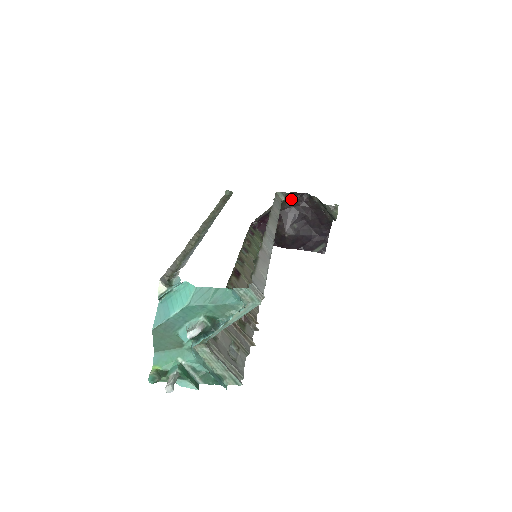
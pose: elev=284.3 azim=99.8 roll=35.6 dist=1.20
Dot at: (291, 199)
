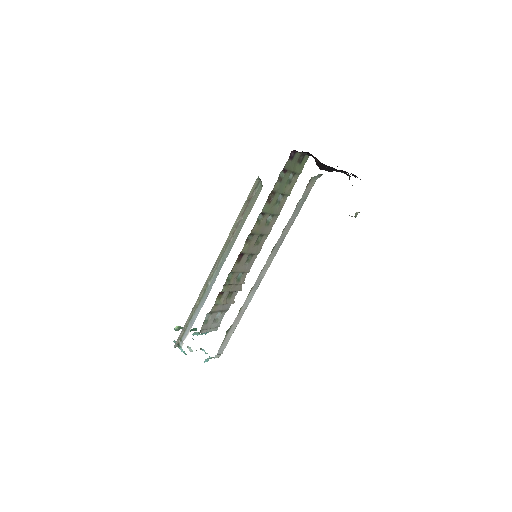
Dot at: occluded
